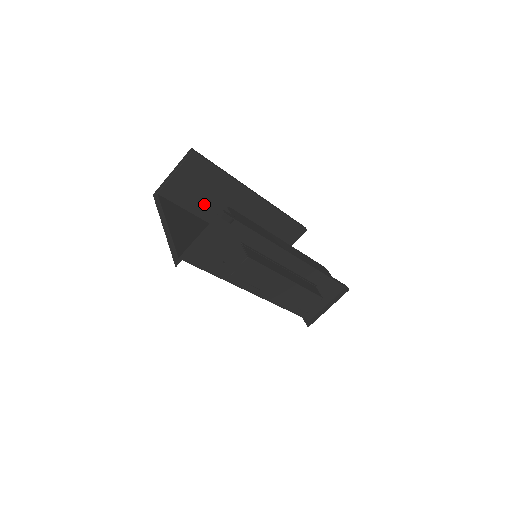
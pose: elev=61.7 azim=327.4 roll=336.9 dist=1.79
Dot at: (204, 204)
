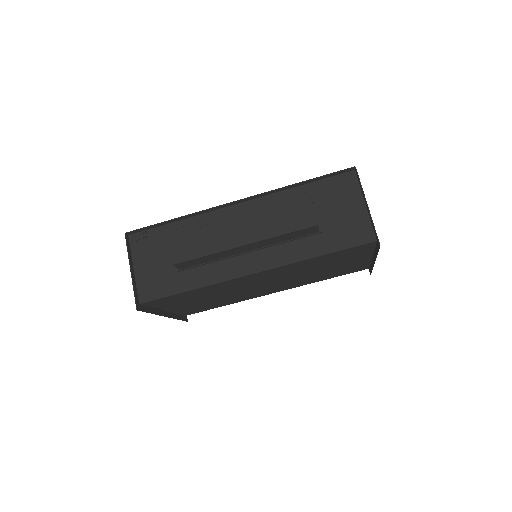
Dot at: occluded
